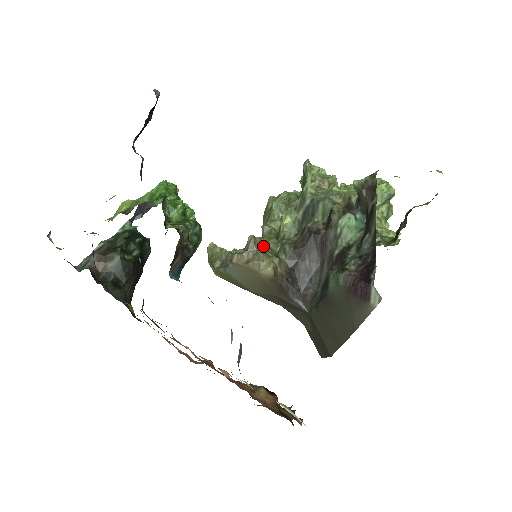
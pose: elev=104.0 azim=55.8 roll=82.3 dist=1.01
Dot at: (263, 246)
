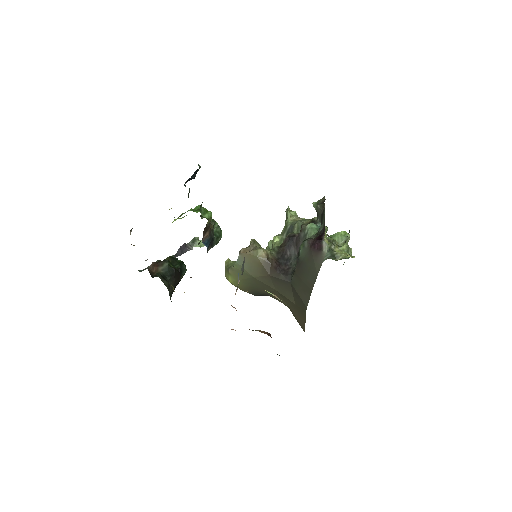
Dot at: occluded
